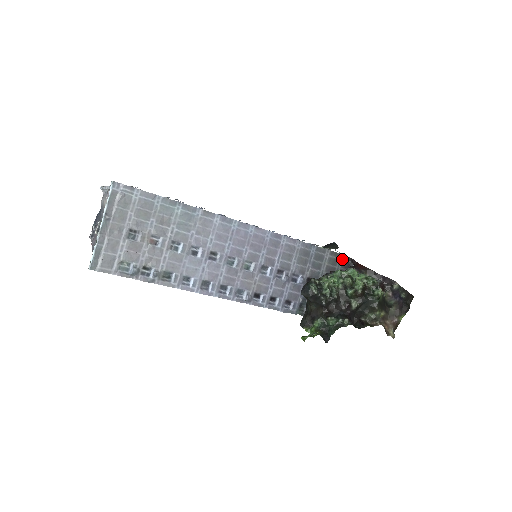
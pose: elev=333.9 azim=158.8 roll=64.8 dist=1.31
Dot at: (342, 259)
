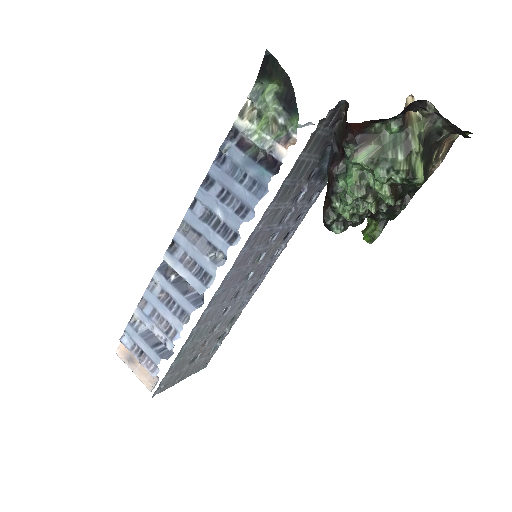
Dot at: (321, 126)
